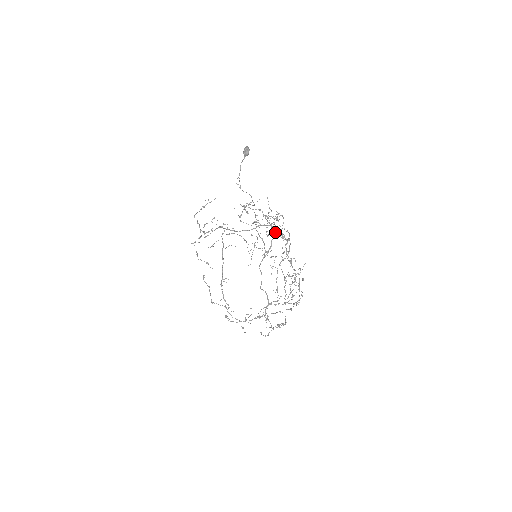
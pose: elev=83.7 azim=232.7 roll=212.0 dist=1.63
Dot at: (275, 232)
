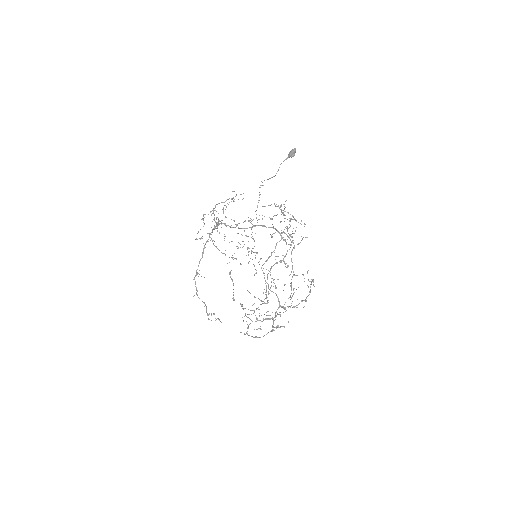
Dot at: (281, 235)
